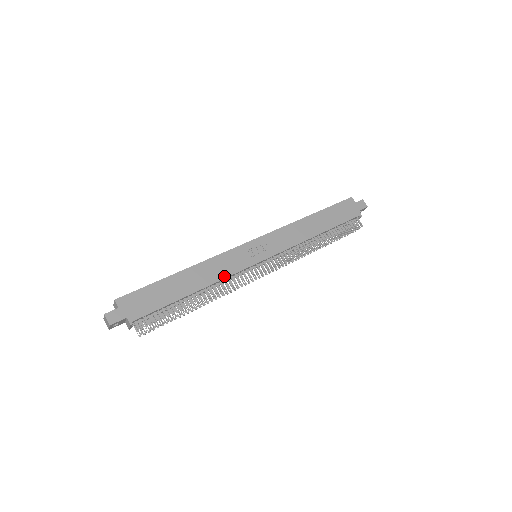
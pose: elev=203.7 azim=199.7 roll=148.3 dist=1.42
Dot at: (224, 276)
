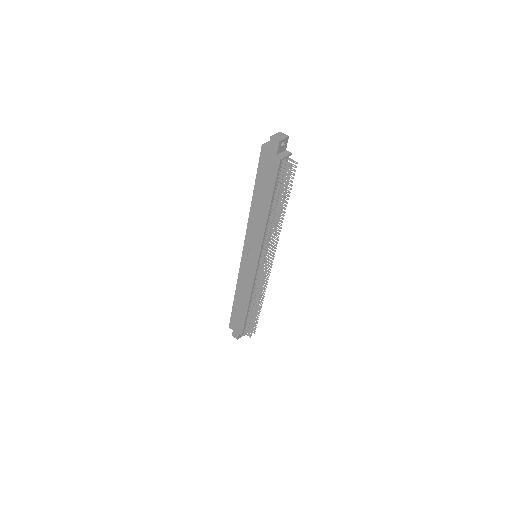
Dot at: (251, 288)
